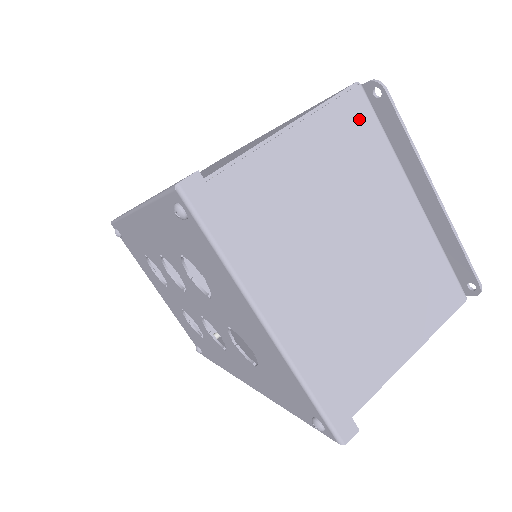
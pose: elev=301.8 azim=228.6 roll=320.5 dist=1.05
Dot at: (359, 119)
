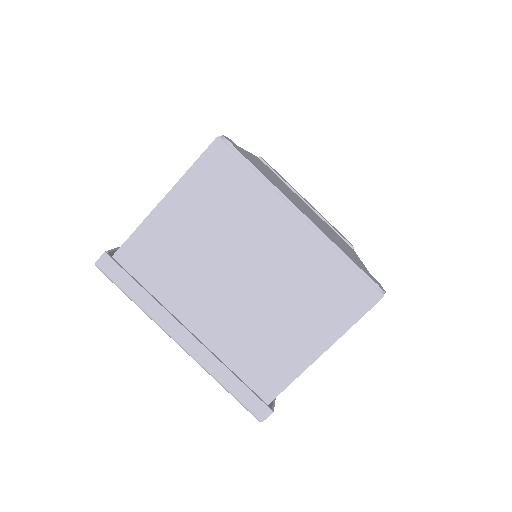
Dot at: (224, 169)
